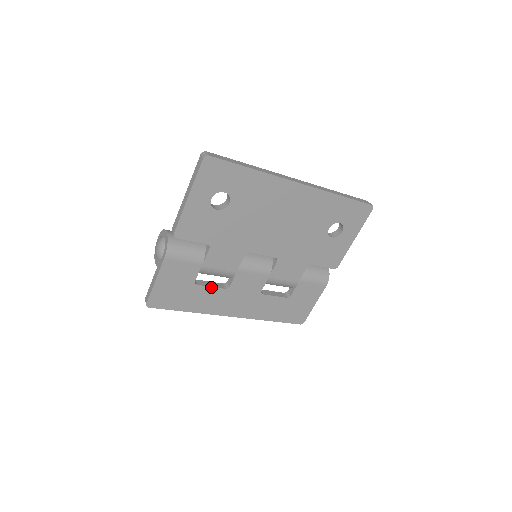
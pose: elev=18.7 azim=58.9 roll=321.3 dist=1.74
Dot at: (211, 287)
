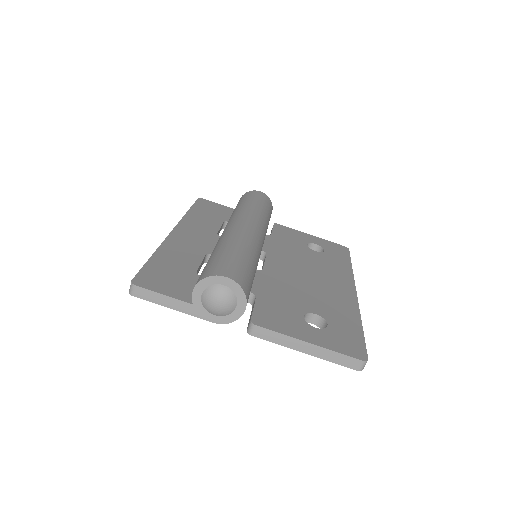
Dot at: (198, 272)
